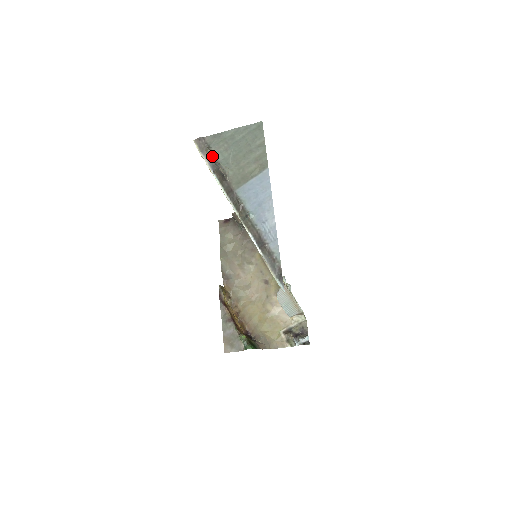
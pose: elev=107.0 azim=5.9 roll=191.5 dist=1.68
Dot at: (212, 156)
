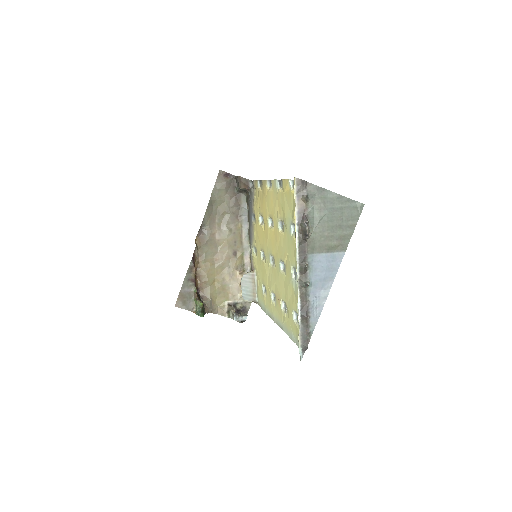
Dot at: (305, 207)
